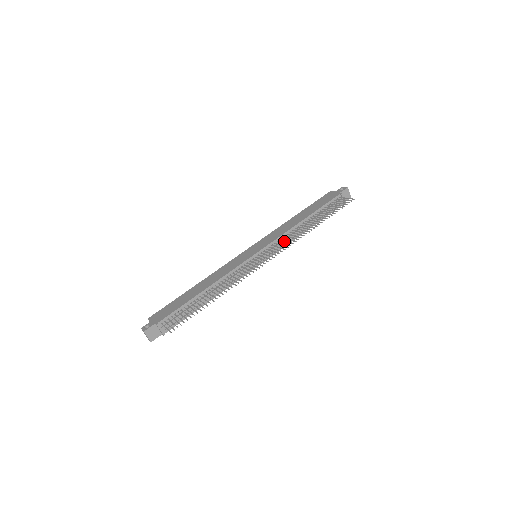
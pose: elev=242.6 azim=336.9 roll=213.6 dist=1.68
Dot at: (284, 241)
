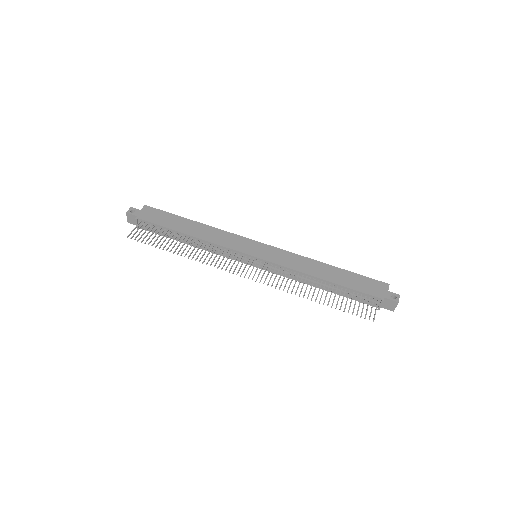
Dot at: (280, 275)
